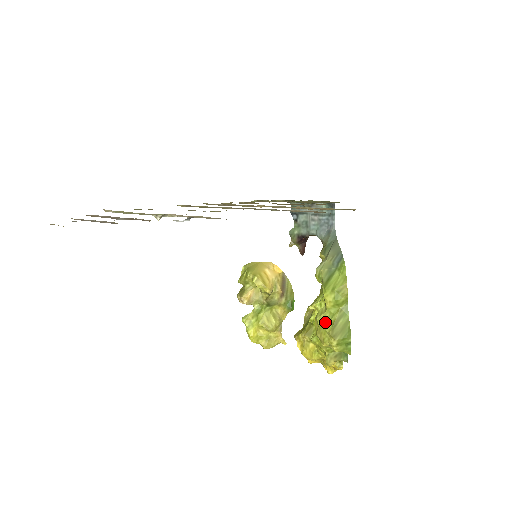
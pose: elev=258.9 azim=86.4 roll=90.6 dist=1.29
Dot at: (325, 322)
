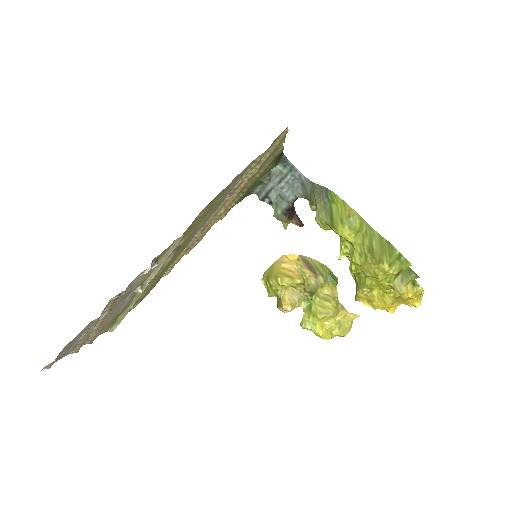
Dot at: (362, 257)
